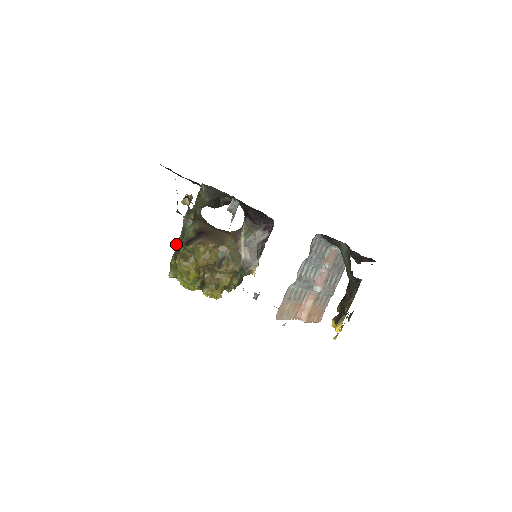
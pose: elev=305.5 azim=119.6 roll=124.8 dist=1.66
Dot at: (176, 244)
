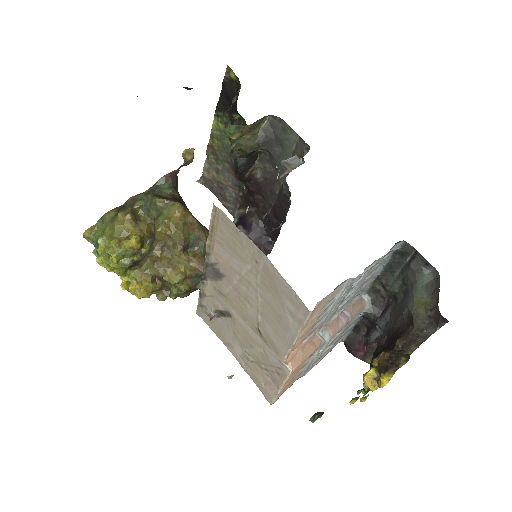
Dot at: (132, 197)
